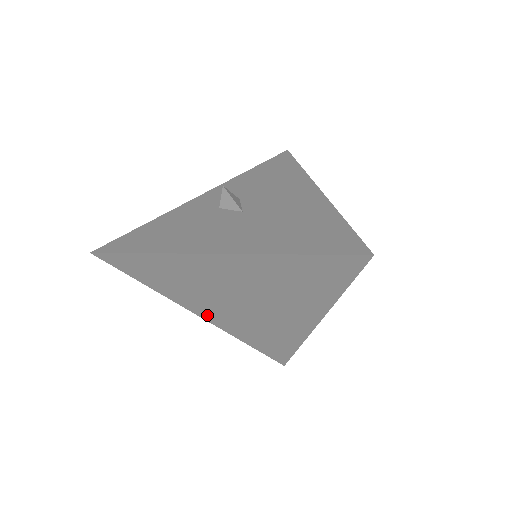
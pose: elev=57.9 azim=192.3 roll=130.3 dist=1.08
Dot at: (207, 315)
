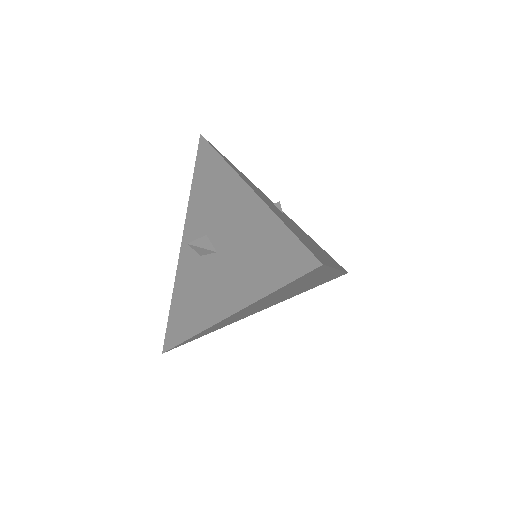
Dot at: (265, 308)
